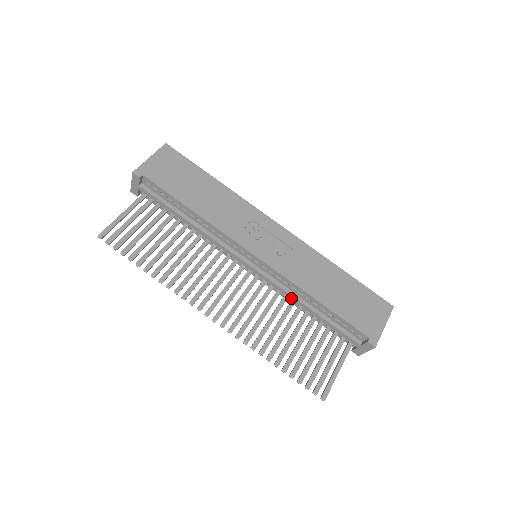
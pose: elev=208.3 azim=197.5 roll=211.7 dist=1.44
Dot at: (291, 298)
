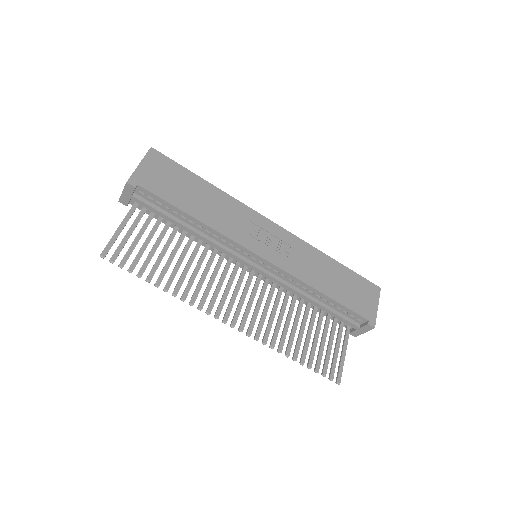
Dot at: (295, 293)
